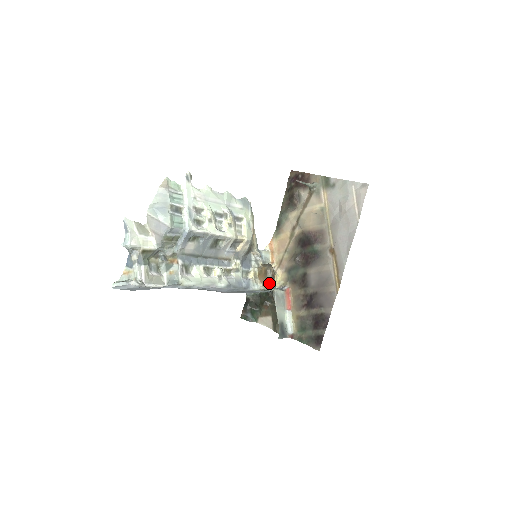
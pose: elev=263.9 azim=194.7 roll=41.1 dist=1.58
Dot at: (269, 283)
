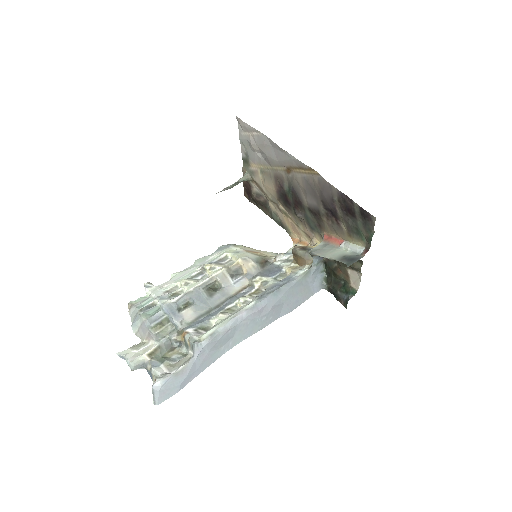
Dot at: (306, 256)
